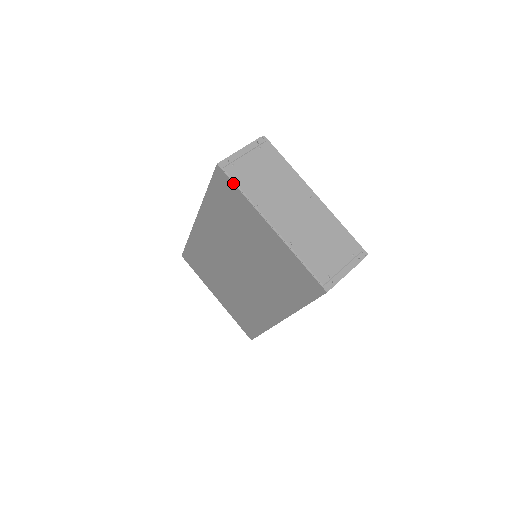
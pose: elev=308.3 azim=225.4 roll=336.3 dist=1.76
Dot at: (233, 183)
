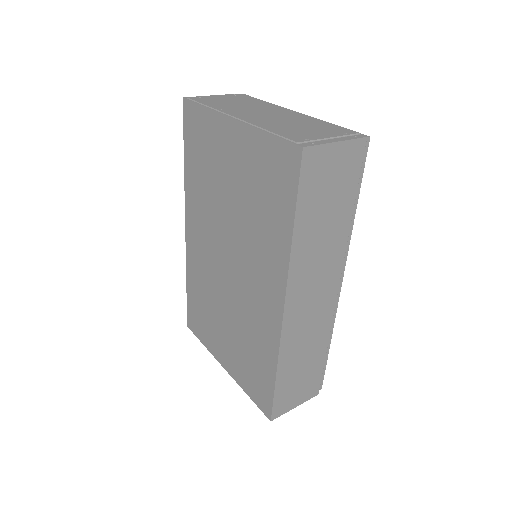
Dot at: (196, 104)
